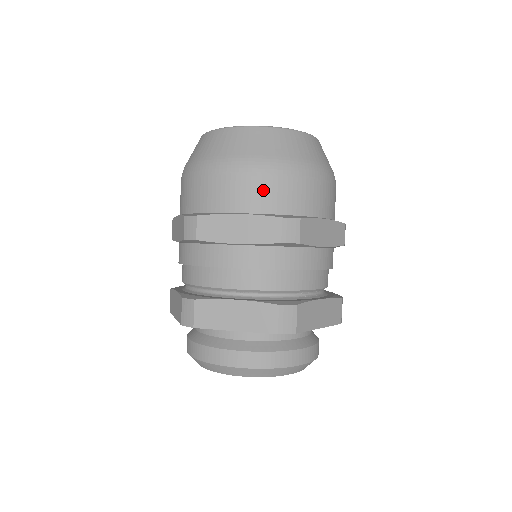
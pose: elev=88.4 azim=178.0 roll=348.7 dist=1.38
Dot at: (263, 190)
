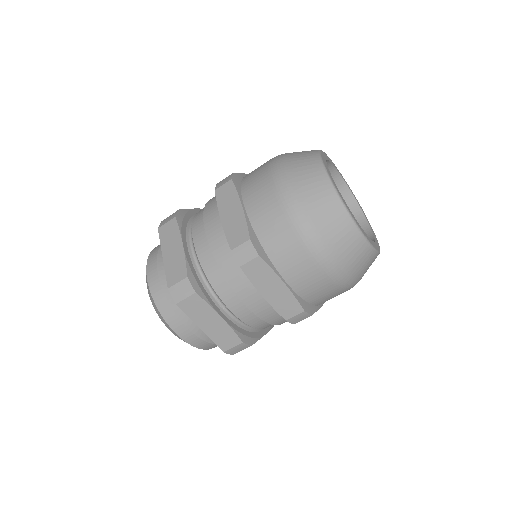
Dot at: (269, 213)
